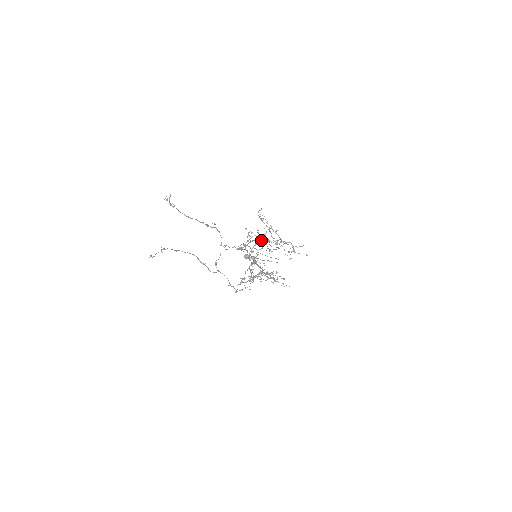
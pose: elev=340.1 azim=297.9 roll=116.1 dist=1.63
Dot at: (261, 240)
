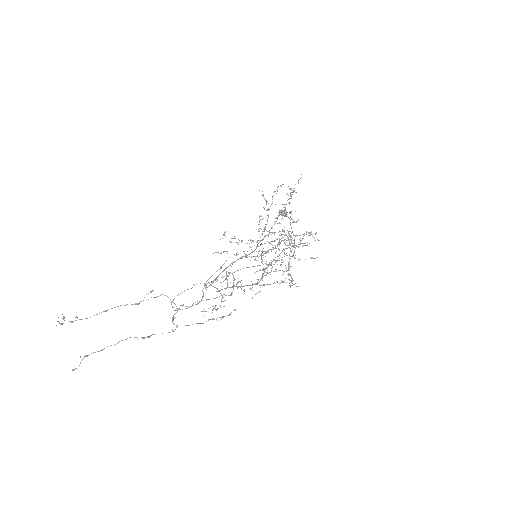
Dot at: (242, 257)
